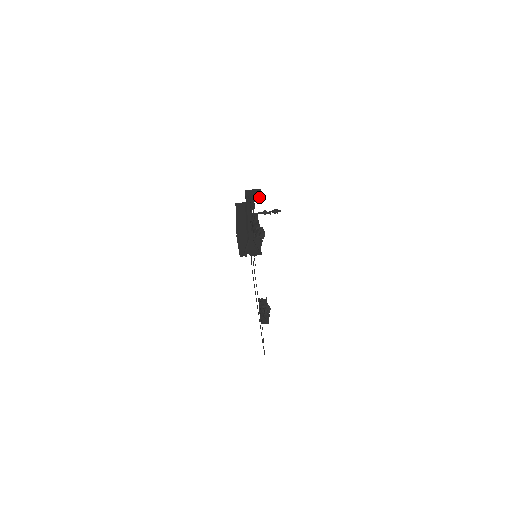
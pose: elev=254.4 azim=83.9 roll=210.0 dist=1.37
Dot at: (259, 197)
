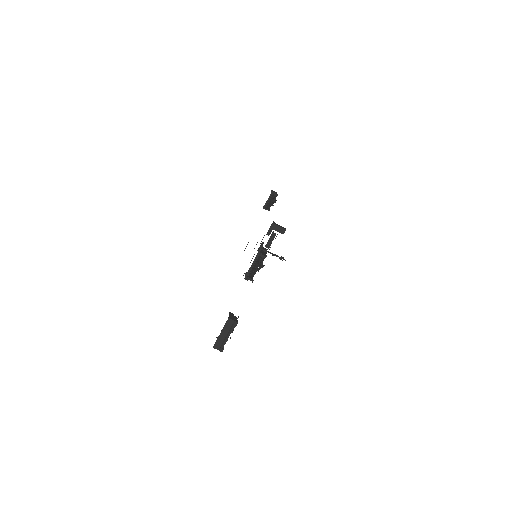
Dot at: (281, 232)
